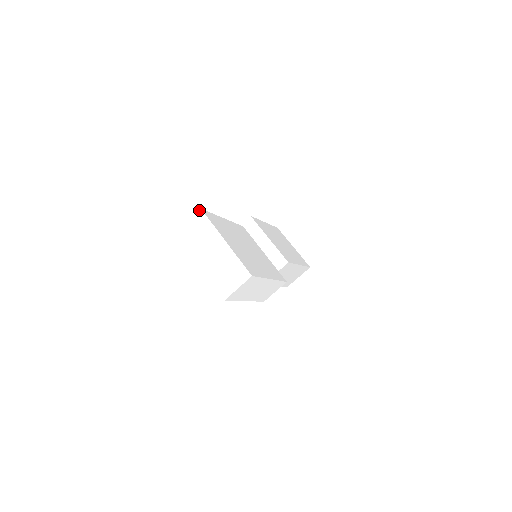
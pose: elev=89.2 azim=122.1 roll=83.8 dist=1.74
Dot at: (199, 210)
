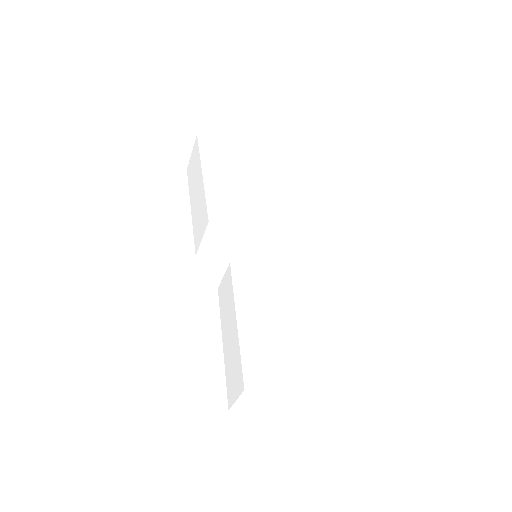
Dot at: (243, 392)
